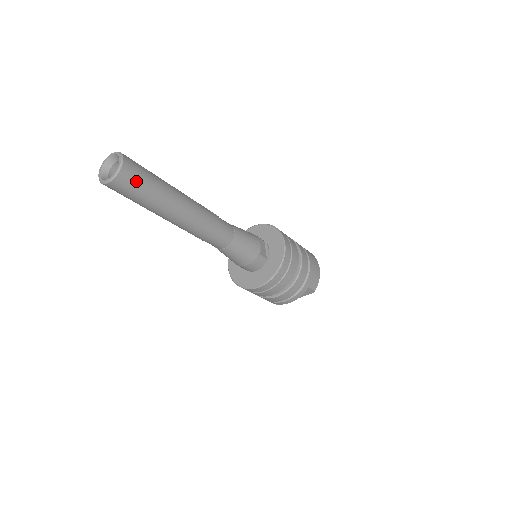
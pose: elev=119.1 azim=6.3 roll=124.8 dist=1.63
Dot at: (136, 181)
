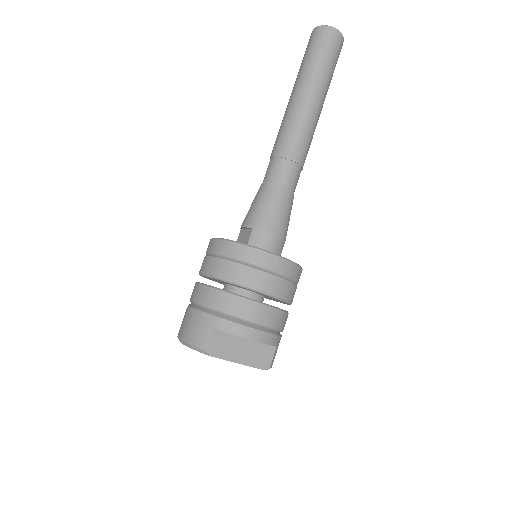
Dot at: (338, 56)
